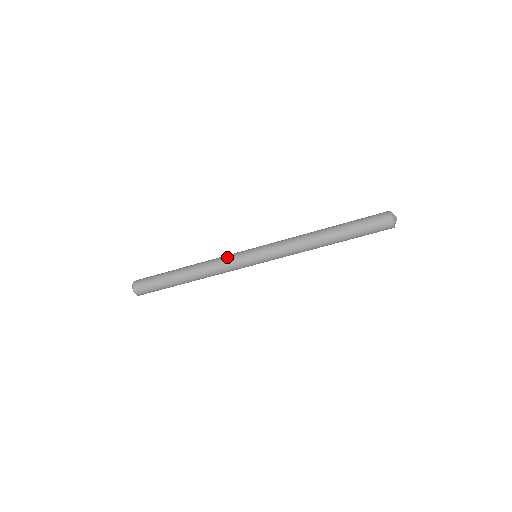
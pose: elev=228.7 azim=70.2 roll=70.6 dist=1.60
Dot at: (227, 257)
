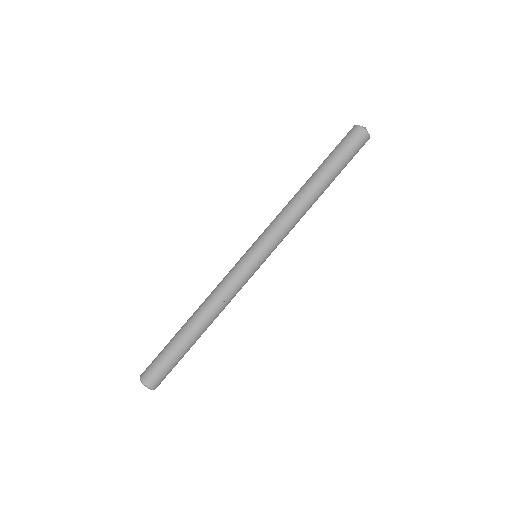
Dot at: occluded
